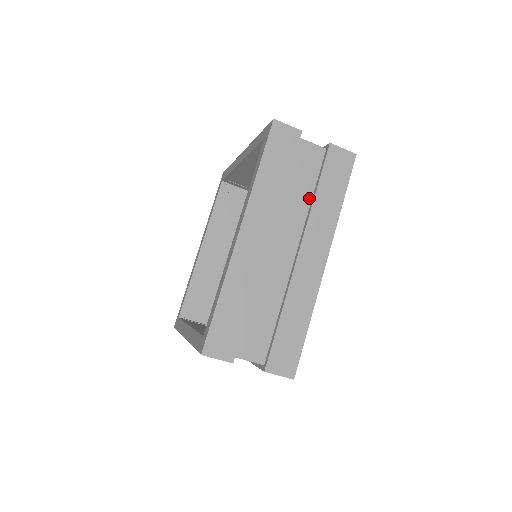
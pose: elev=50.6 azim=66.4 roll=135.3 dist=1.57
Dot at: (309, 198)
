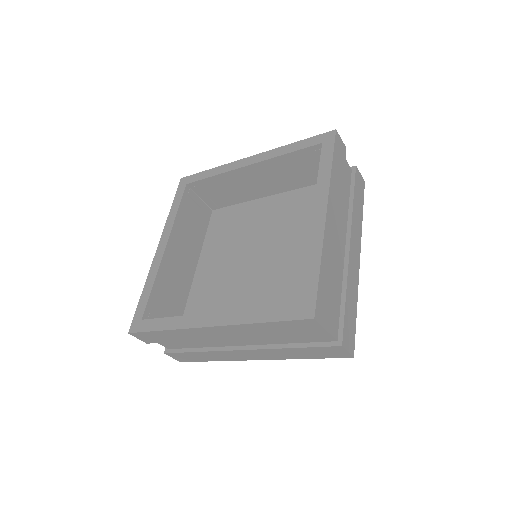
Dot at: (287, 342)
